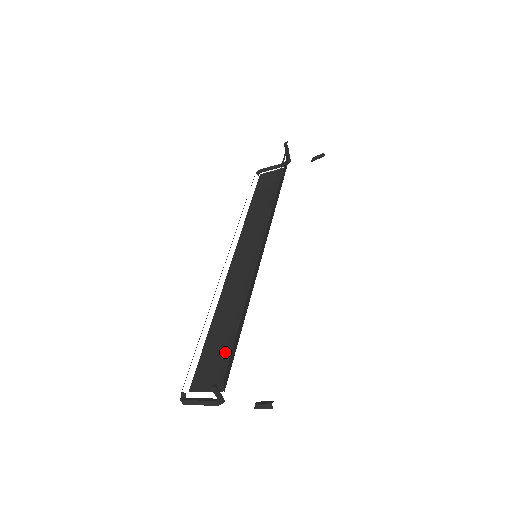
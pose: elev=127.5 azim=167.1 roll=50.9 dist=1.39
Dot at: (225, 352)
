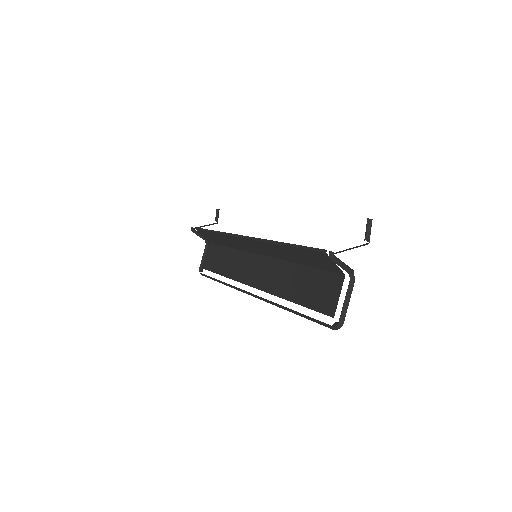
Dot at: (315, 279)
